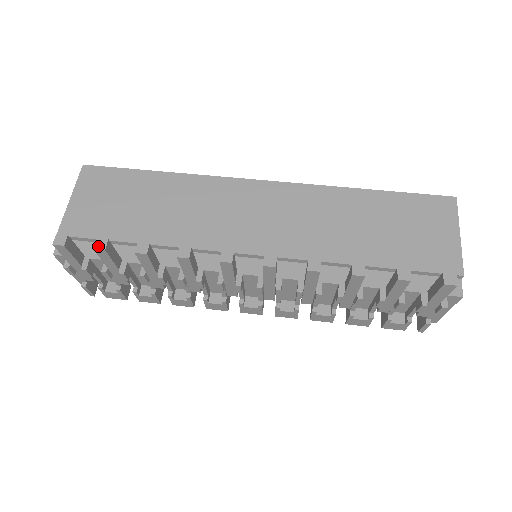
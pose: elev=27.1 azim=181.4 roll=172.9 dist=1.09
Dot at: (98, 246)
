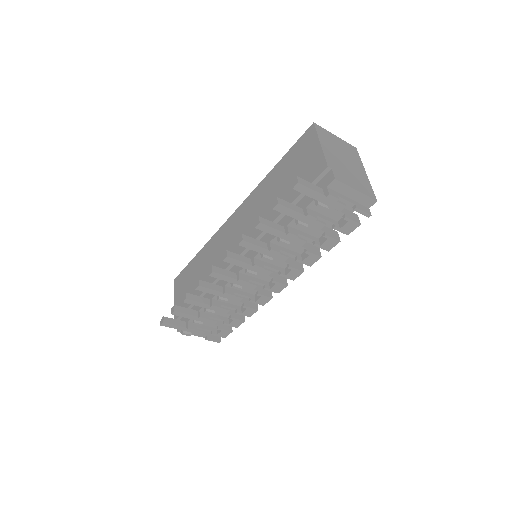
Dot at: (172, 311)
